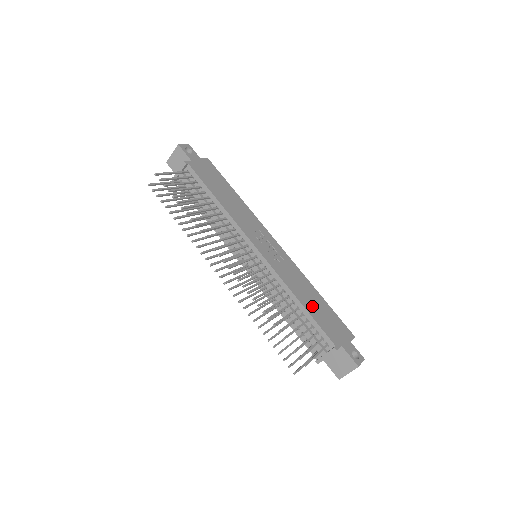
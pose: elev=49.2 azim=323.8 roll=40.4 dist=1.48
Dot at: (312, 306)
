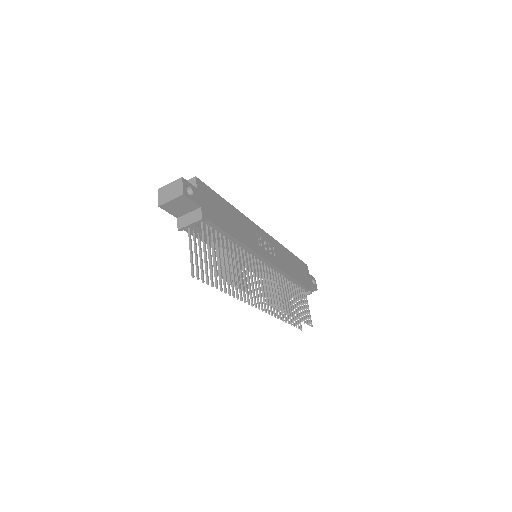
Dot at: (295, 272)
